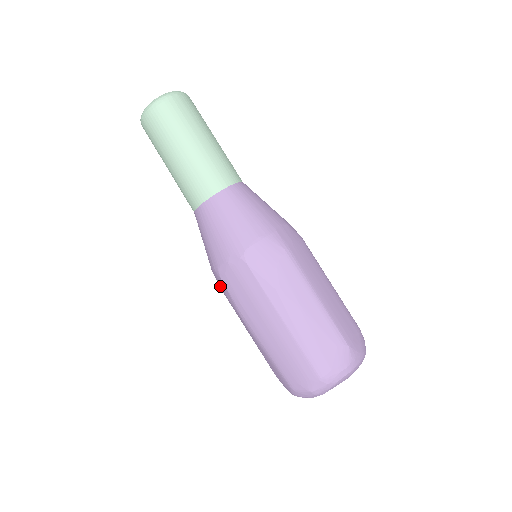
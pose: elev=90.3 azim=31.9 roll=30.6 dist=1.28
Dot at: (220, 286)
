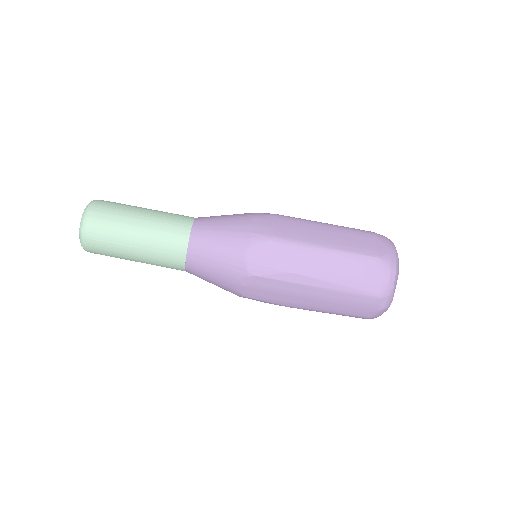
Dot at: occluded
